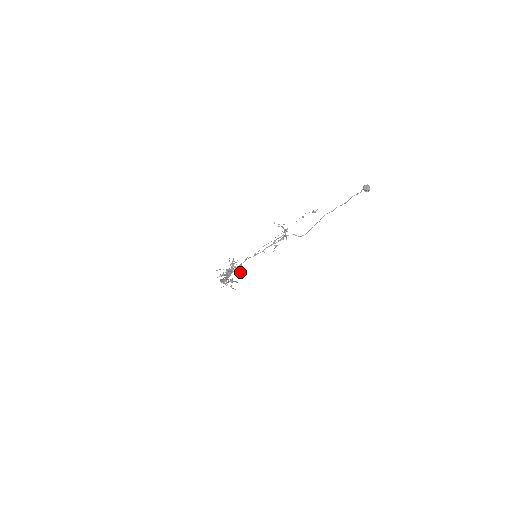
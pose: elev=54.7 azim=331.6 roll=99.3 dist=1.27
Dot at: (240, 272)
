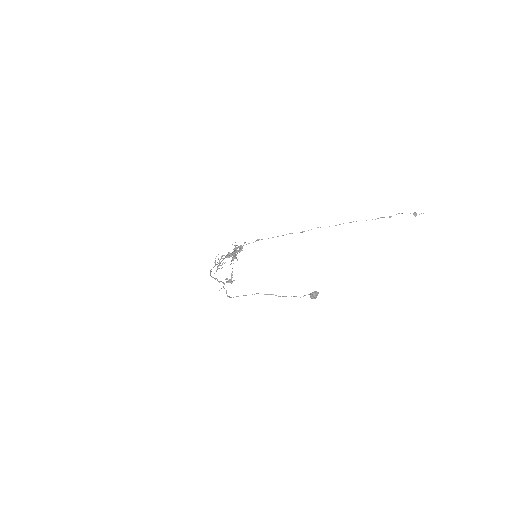
Dot at: occluded
